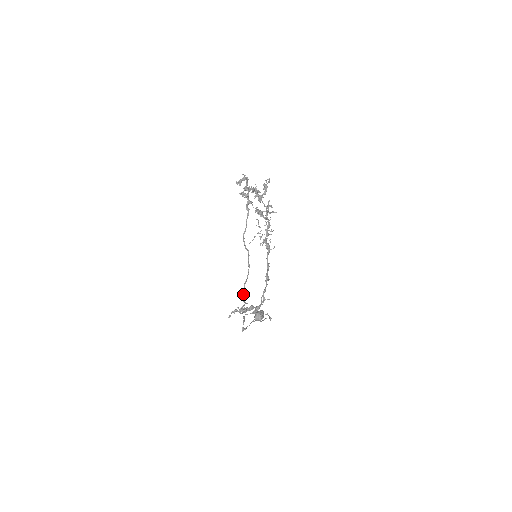
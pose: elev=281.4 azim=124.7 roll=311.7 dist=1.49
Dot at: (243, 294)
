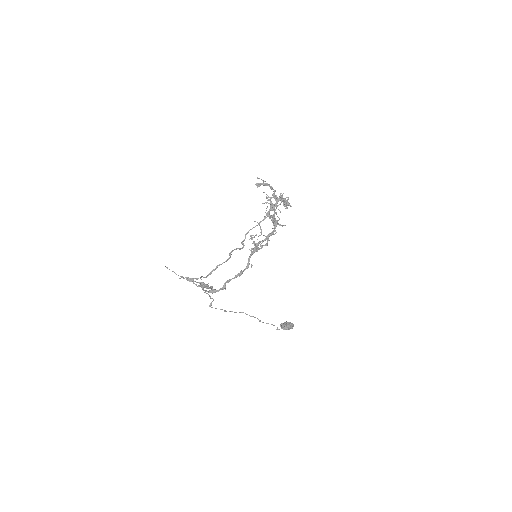
Dot at: (210, 273)
